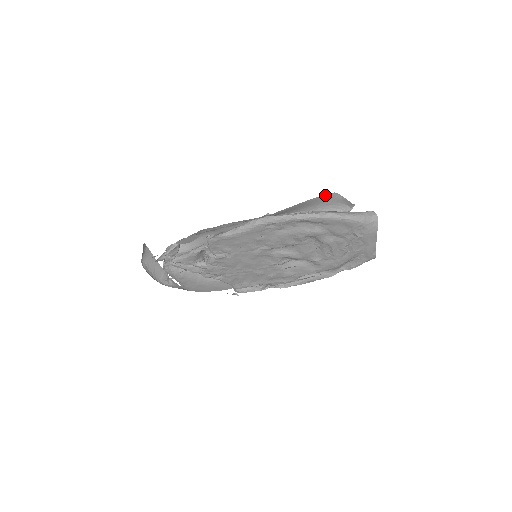
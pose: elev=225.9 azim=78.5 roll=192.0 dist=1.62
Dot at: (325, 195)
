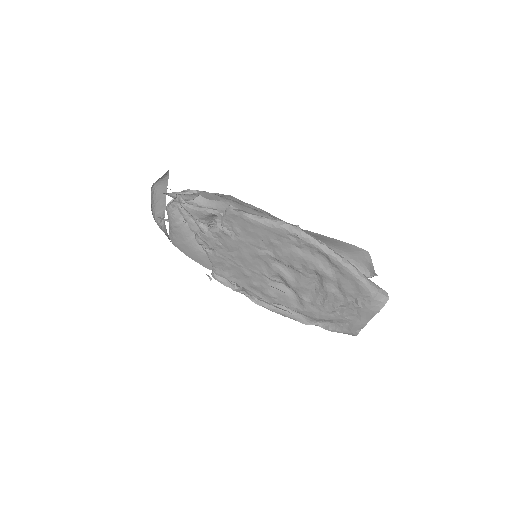
Dot at: (358, 247)
